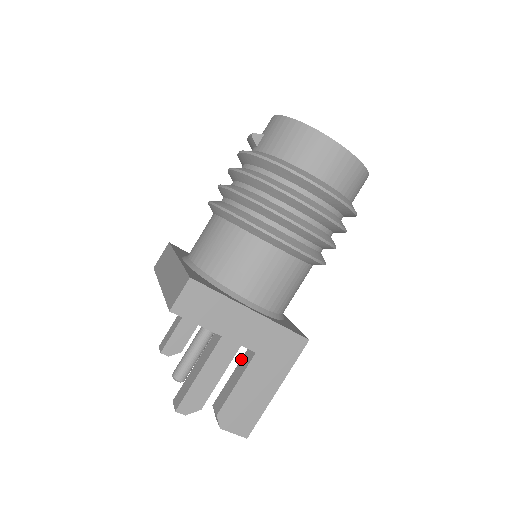
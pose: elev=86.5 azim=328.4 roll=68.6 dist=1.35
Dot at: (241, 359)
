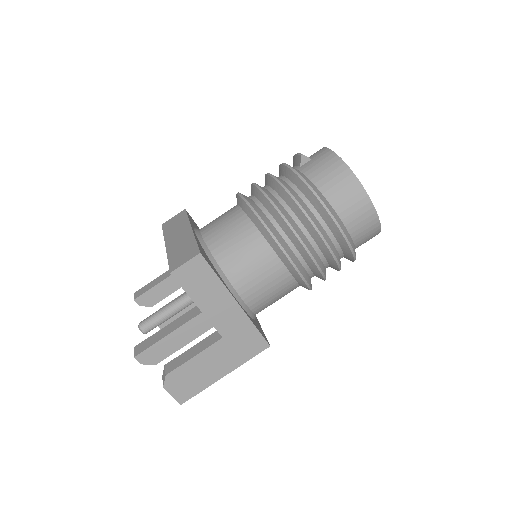
Dot at: (207, 337)
